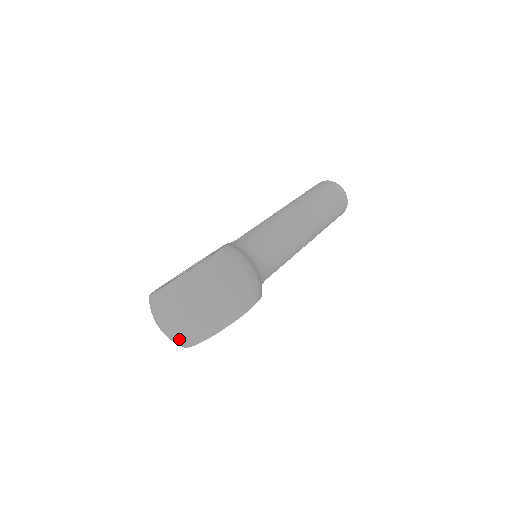
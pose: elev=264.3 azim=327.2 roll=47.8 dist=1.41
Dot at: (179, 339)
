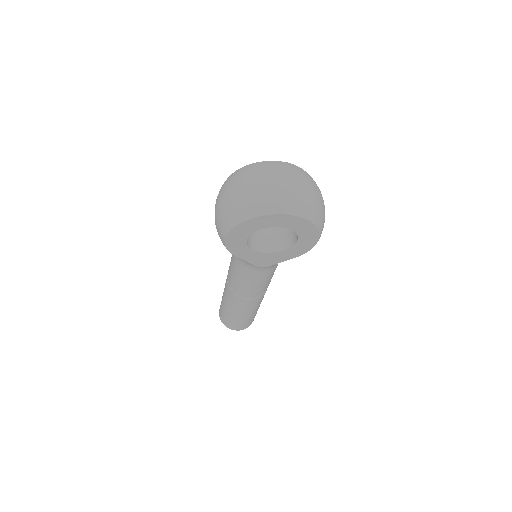
Dot at: (281, 198)
